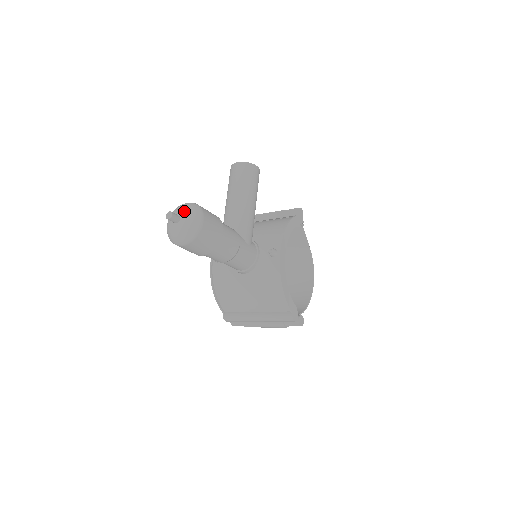
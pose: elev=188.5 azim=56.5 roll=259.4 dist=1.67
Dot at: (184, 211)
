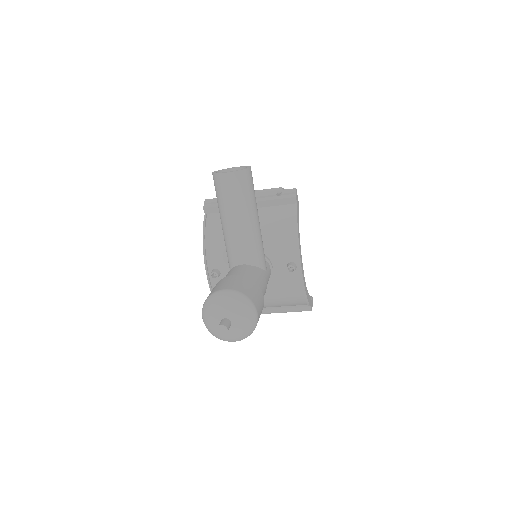
Dot at: (233, 313)
